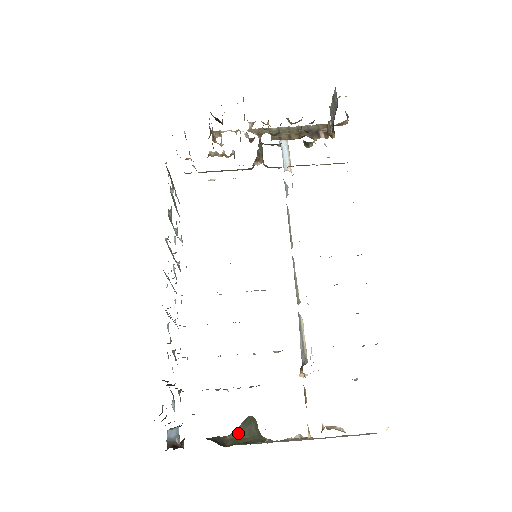
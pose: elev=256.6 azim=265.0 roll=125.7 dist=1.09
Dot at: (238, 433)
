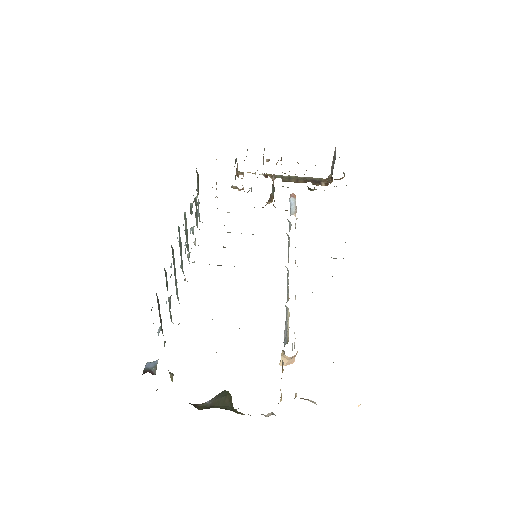
Dot at: (211, 402)
